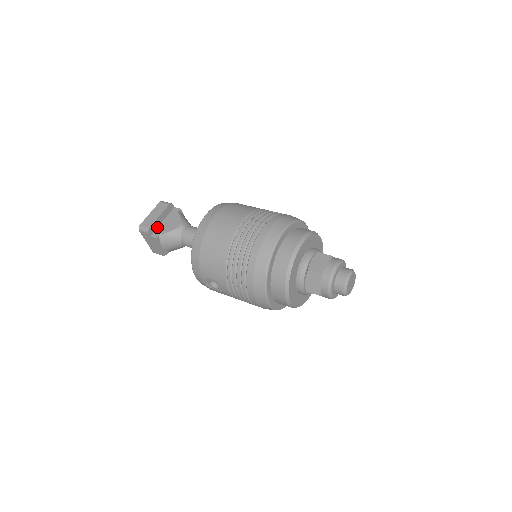
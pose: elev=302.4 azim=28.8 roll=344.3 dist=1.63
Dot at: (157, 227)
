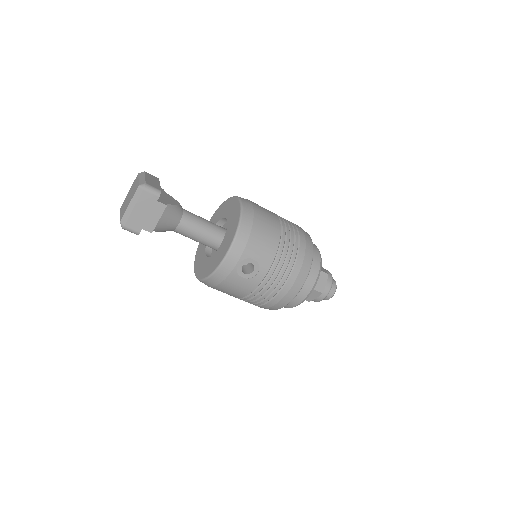
Dot at: occluded
